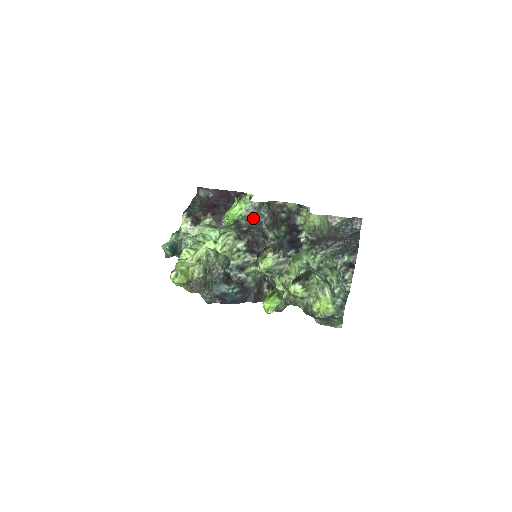
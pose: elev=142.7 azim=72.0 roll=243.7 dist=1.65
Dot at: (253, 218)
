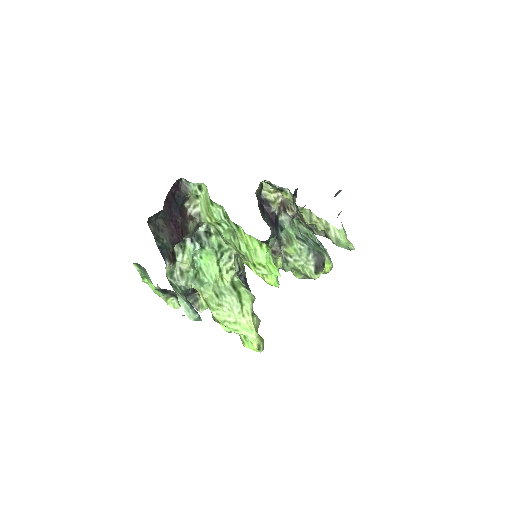
Dot at: occluded
